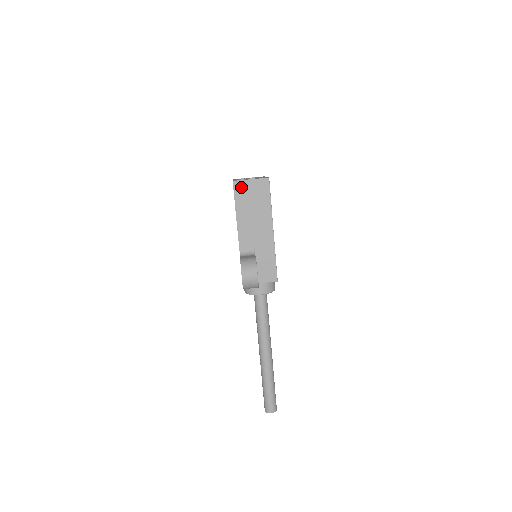
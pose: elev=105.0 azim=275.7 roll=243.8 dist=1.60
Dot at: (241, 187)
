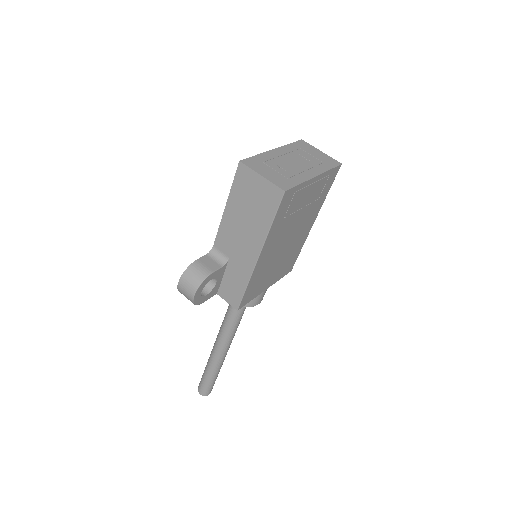
Dot at: (246, 176)
